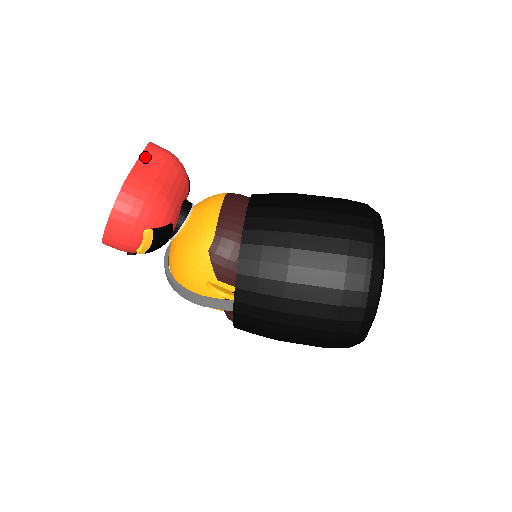
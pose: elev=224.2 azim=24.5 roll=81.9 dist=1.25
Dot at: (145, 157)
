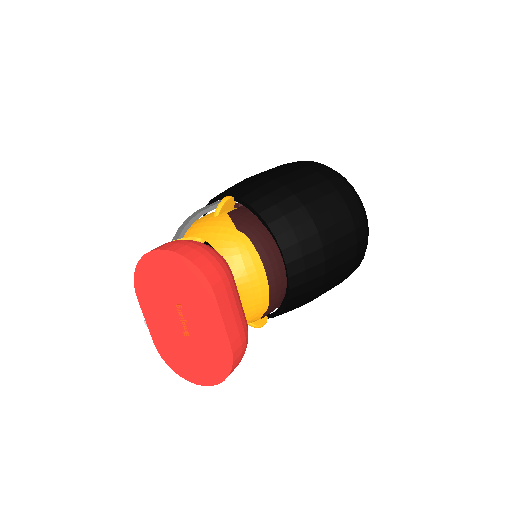
Dot at: (224, 311)
